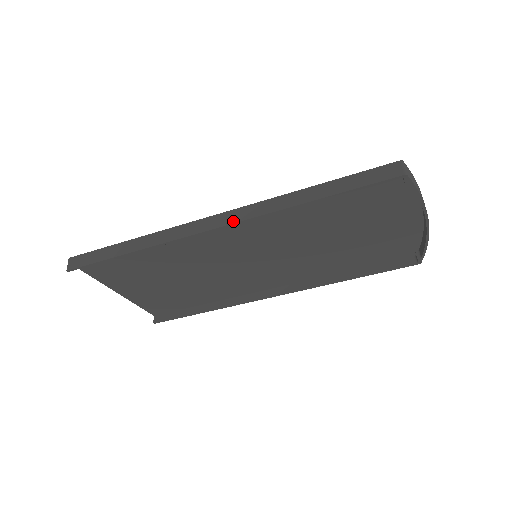
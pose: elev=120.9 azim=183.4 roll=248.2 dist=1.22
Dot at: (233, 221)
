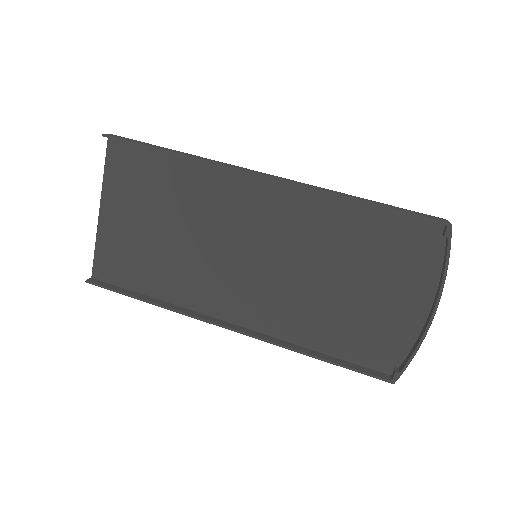
Dot at: (282, 179)
